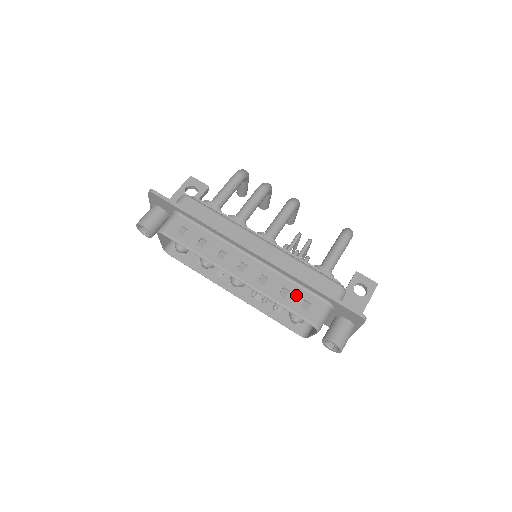
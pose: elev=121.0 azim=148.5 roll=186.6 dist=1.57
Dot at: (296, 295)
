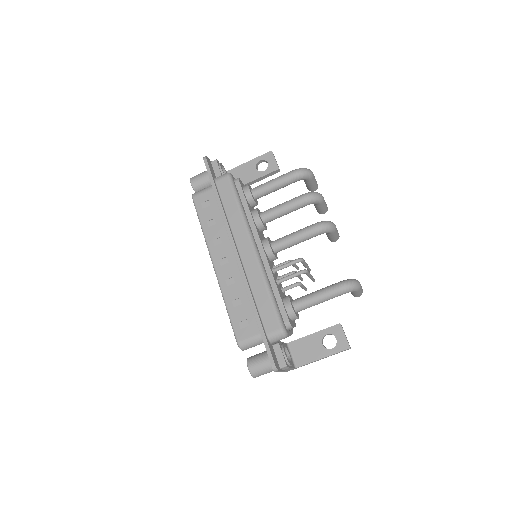
Dot at: (244, 311)
